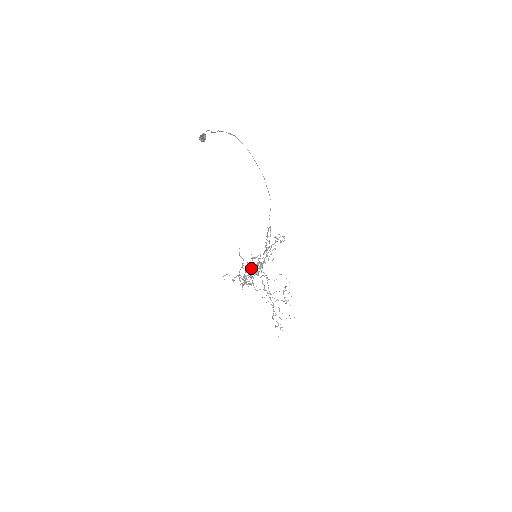
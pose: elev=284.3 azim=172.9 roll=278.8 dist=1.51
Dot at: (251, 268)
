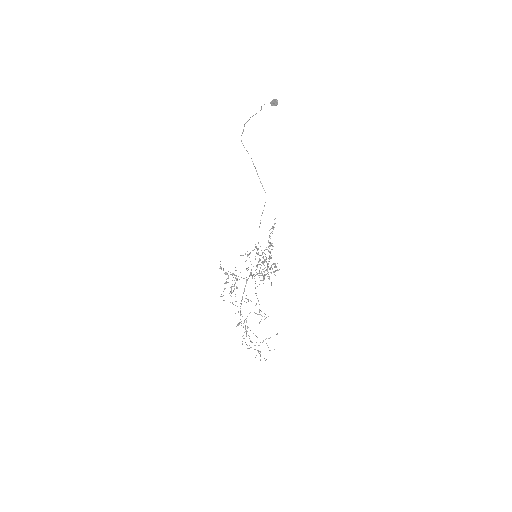
Dot at: (235, 283)
